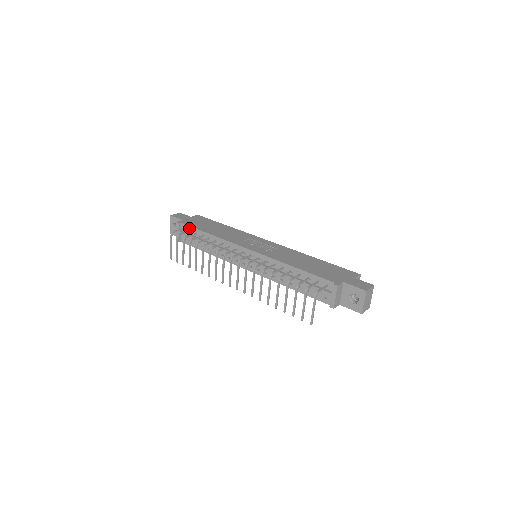
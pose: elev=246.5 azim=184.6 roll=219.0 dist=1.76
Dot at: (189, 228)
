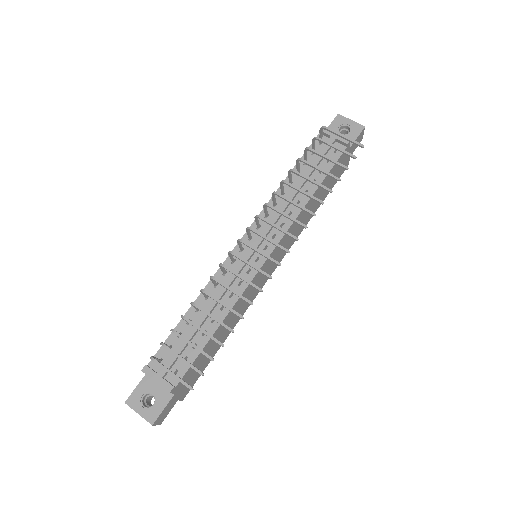
Dot at: (164, 349)
